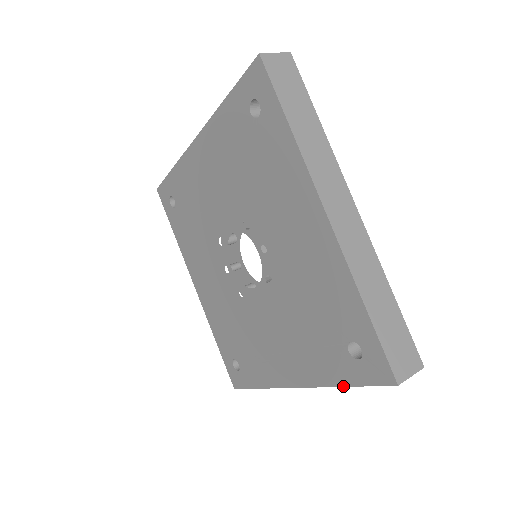
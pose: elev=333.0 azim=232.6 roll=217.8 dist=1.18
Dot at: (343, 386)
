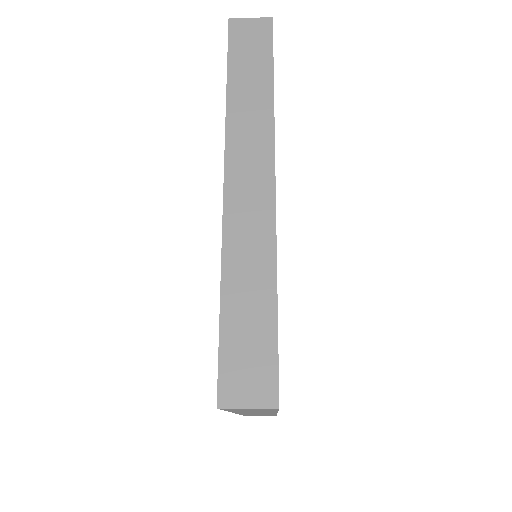
Dot at: occluded
